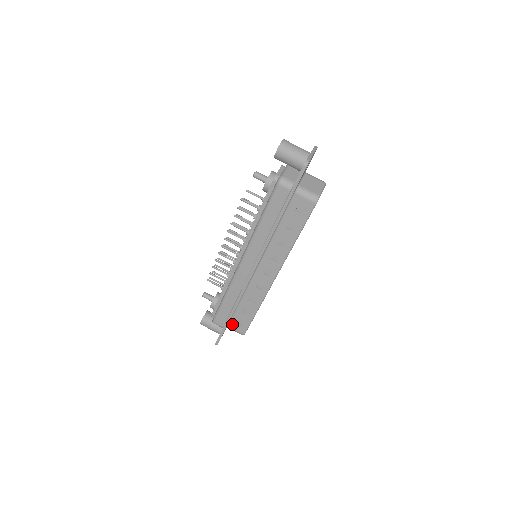
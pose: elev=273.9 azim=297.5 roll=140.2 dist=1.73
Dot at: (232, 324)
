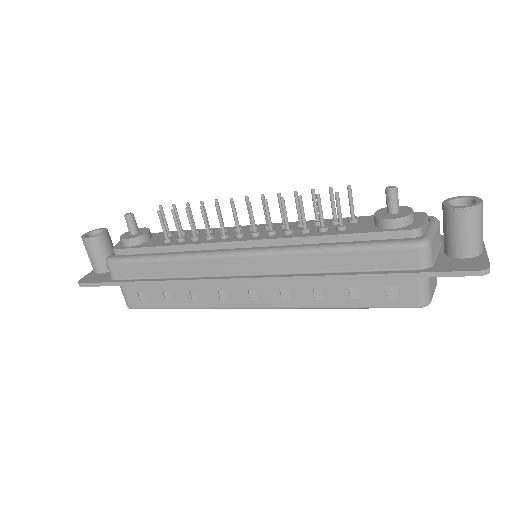
Dot at: (130, 287)
